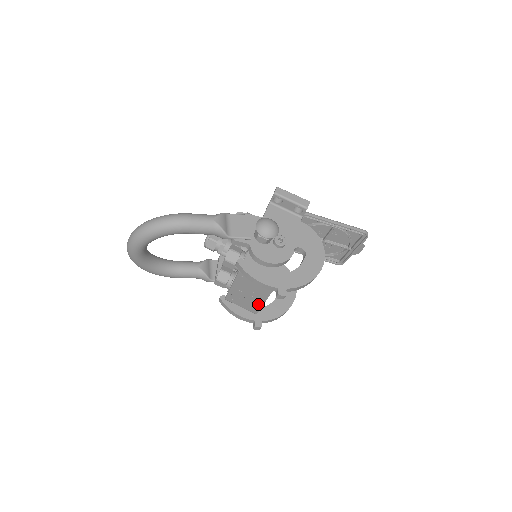
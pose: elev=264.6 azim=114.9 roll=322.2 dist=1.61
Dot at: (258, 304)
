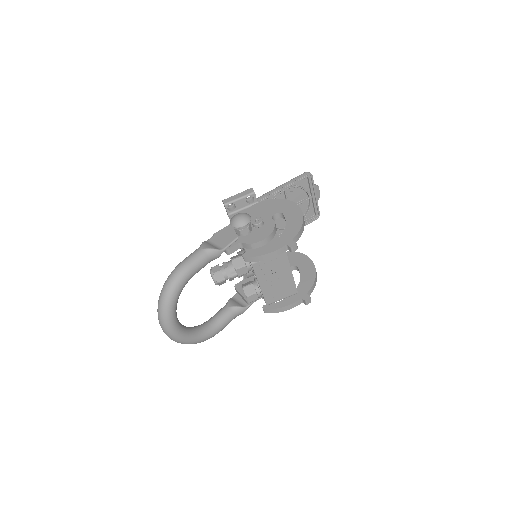
Dot at: (290, 281)
